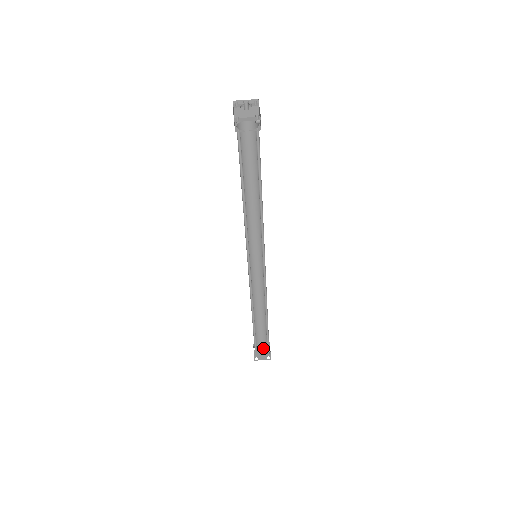
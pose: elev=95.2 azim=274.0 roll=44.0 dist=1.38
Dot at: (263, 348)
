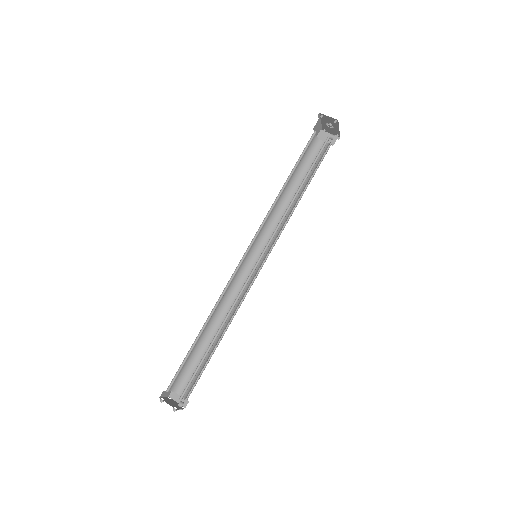
Dot at: (177, 403)
